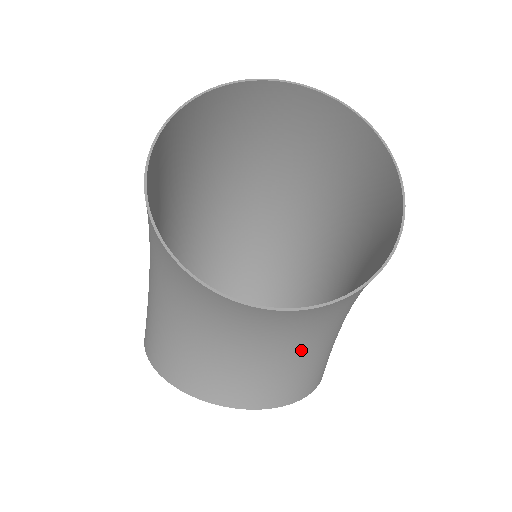
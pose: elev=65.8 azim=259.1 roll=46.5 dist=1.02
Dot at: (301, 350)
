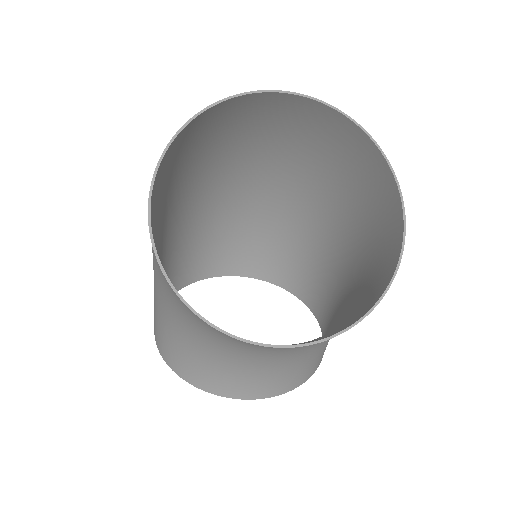
Dot at: (310, 351)
